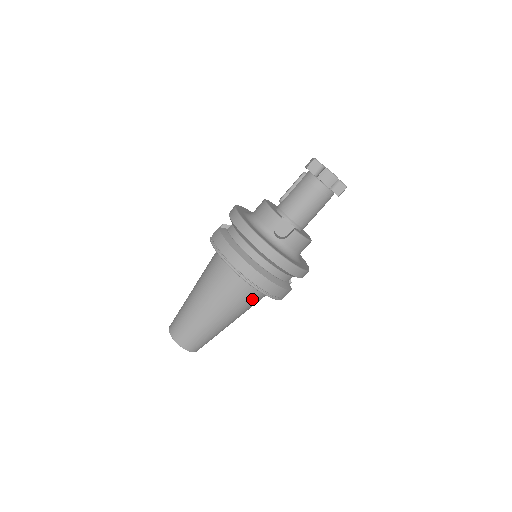
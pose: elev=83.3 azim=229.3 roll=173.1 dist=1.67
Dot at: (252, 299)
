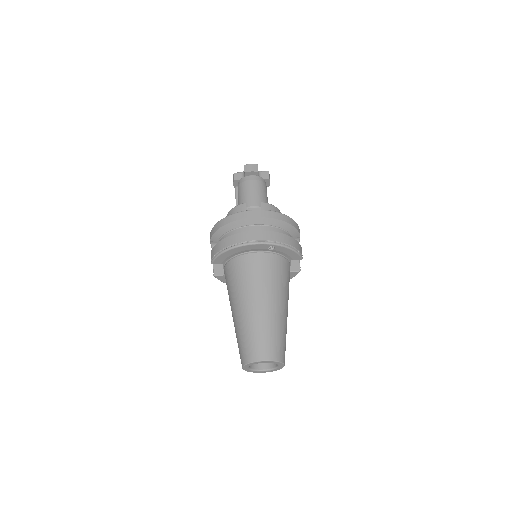
Dot at: (281, 270)
